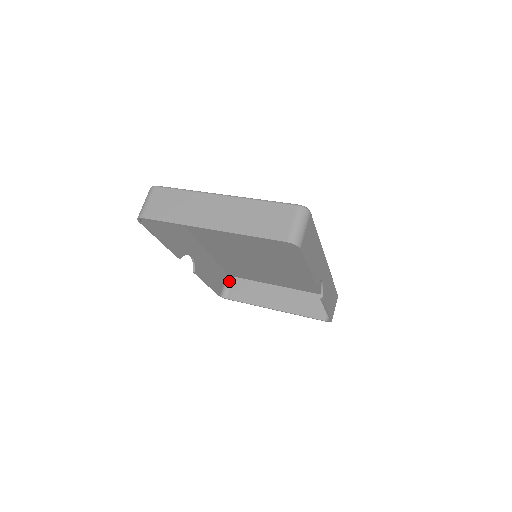
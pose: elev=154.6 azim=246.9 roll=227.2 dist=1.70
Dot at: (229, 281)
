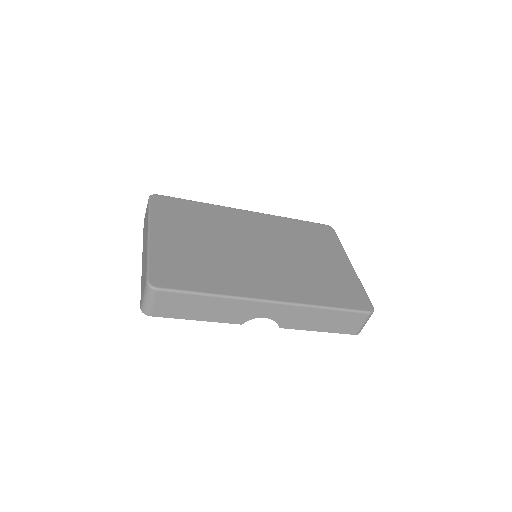
Dot at: occluded
